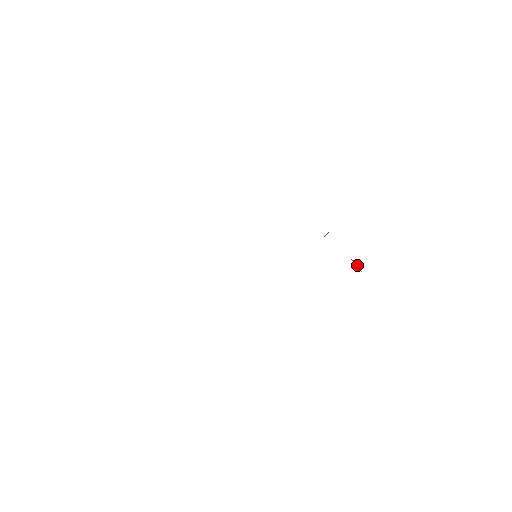
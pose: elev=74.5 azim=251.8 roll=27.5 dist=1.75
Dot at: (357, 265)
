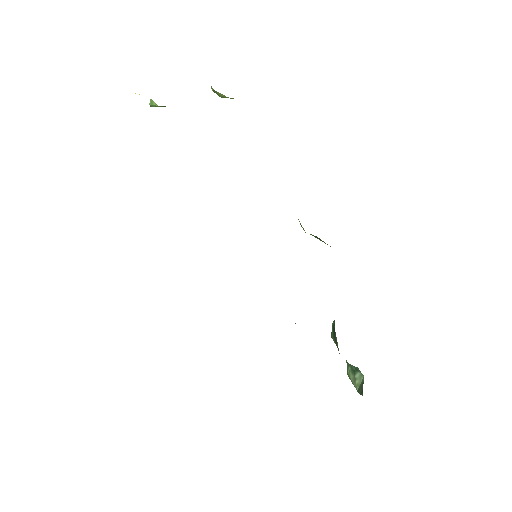
Dot at: (357, 385)
